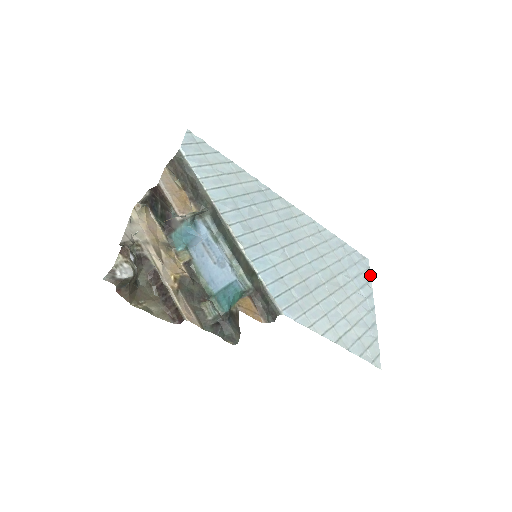
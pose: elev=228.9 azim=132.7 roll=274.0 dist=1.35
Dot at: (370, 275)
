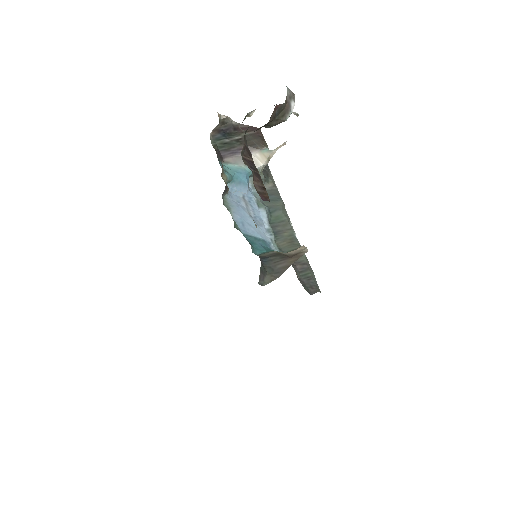
Dot at: occluded
